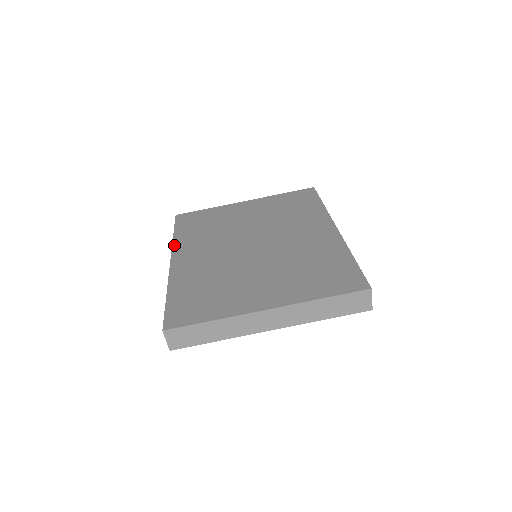
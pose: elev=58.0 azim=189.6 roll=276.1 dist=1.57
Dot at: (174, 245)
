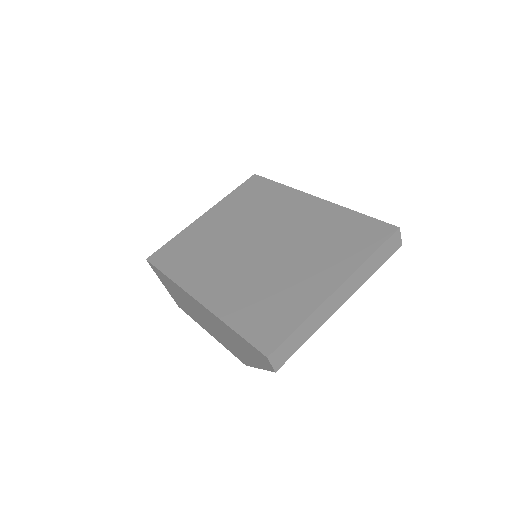
Dot at: (181, 285)
